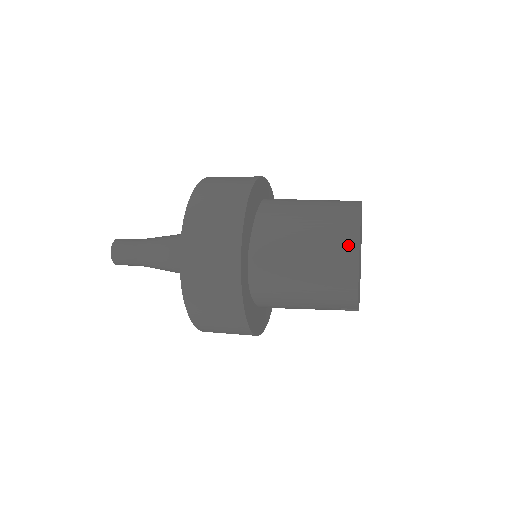
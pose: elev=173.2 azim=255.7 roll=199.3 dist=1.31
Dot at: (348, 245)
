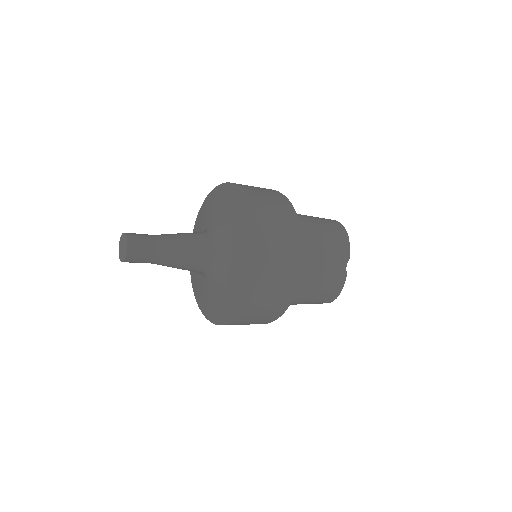
Dot at: occluded
